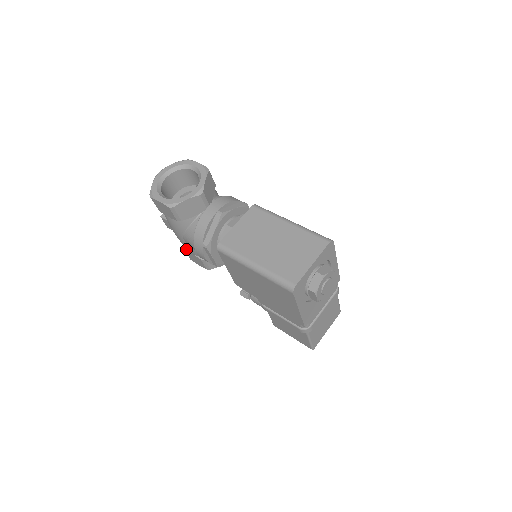
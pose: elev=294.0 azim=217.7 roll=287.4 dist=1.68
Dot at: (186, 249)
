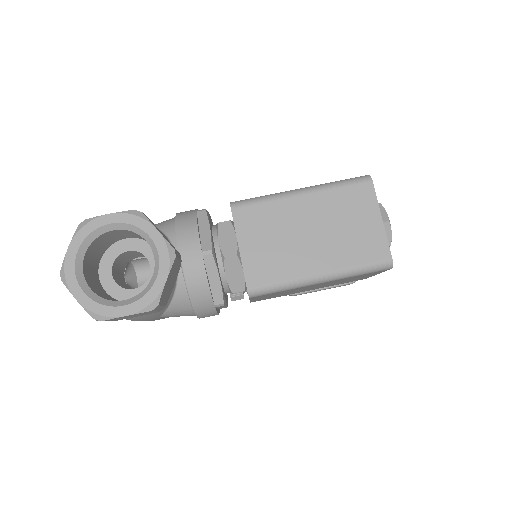
Dot at: occluded
